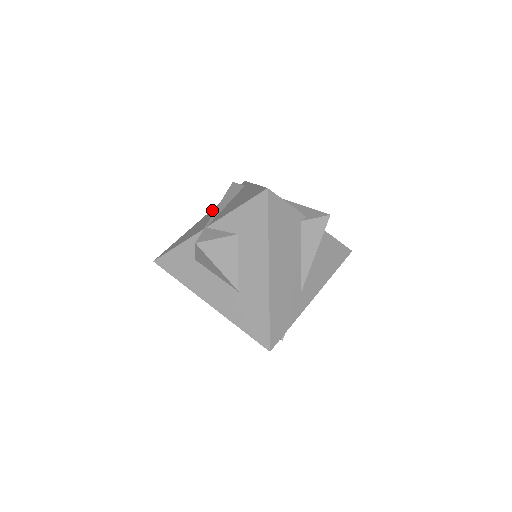
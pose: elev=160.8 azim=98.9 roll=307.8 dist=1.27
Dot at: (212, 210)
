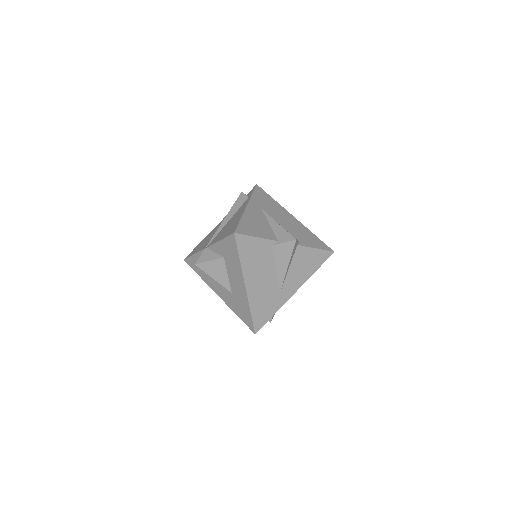
Dot at: occluded
